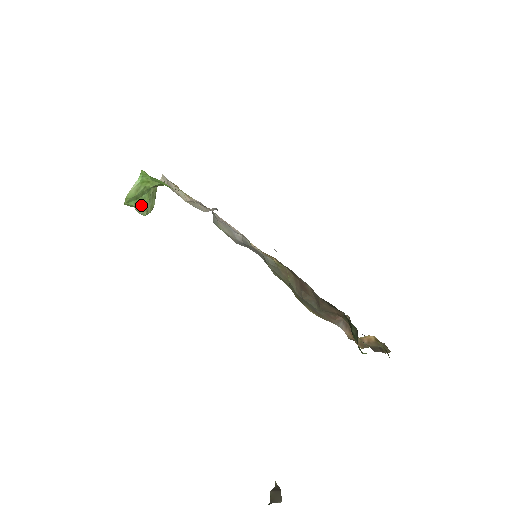
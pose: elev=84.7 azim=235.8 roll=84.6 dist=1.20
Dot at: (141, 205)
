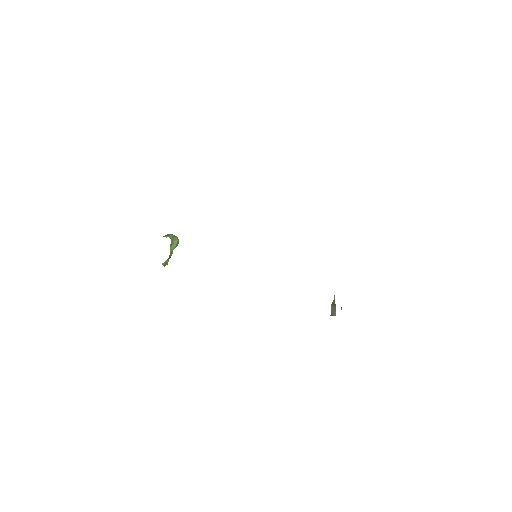
Dot at: occluded
